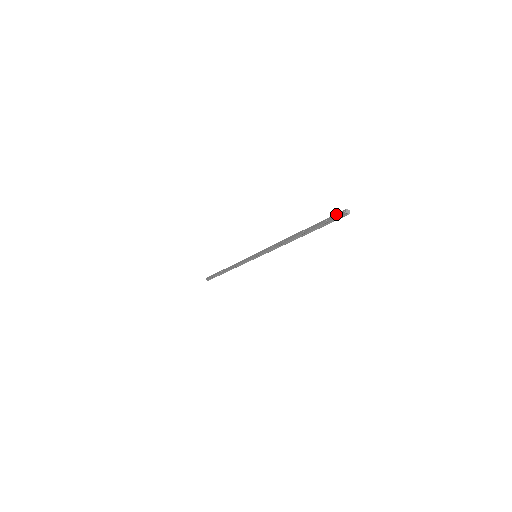
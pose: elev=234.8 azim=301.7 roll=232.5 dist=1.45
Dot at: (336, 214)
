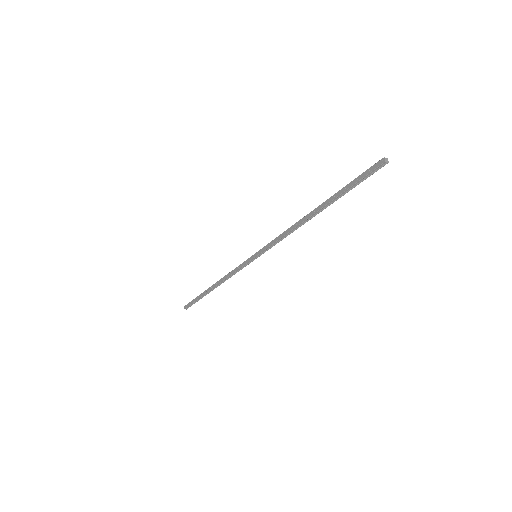
Dot at: (370, 168)
